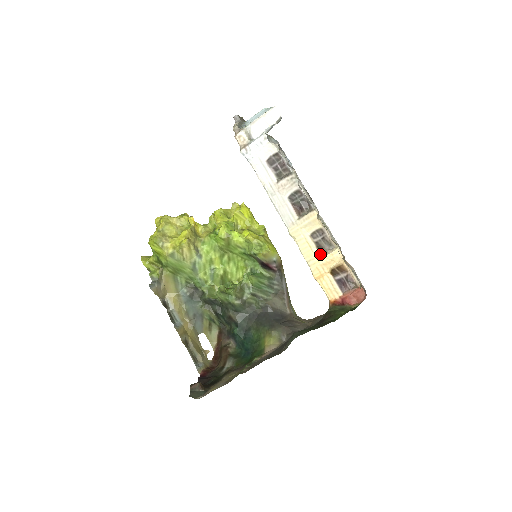
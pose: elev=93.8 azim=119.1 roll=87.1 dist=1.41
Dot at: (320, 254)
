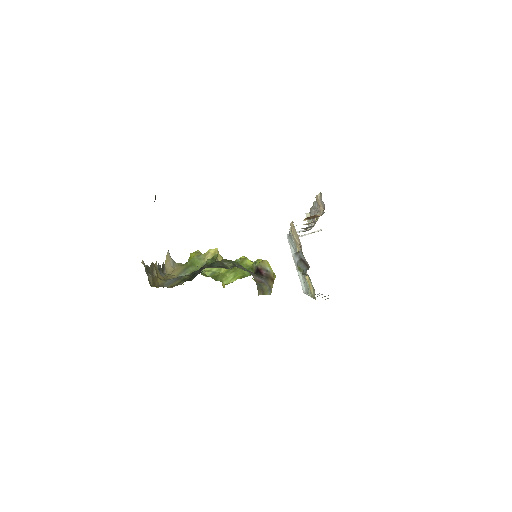
Dot at: occluded
